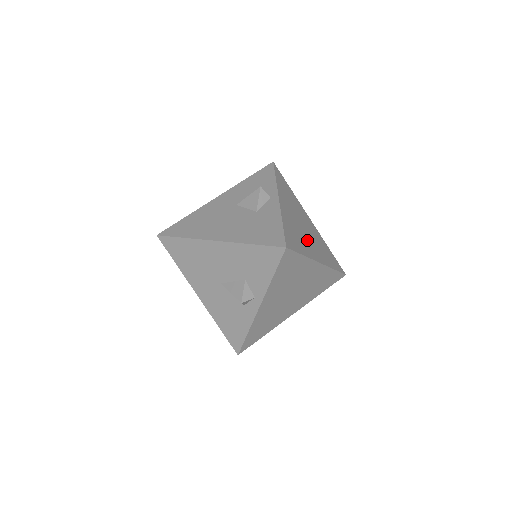
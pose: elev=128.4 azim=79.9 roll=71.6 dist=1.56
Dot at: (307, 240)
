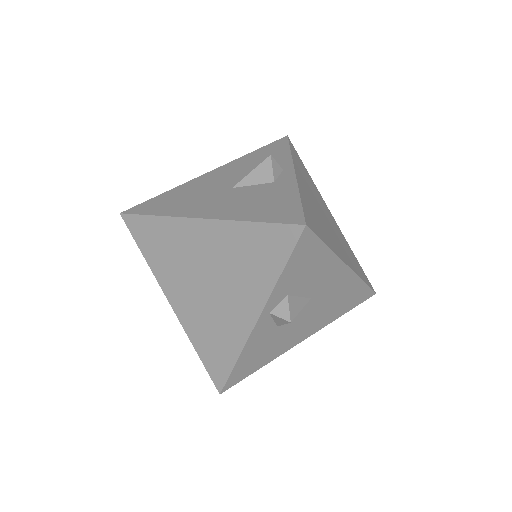
Dot at: occluded
